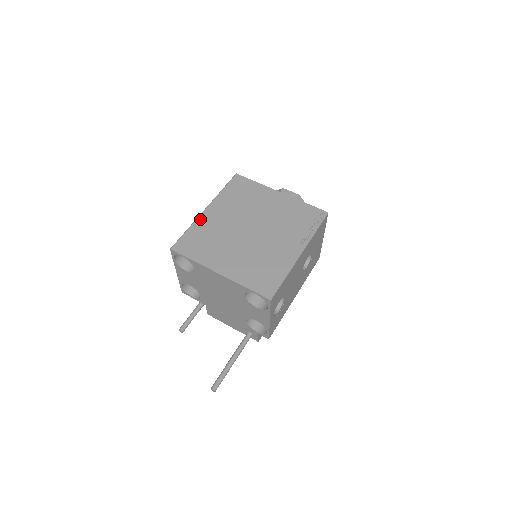
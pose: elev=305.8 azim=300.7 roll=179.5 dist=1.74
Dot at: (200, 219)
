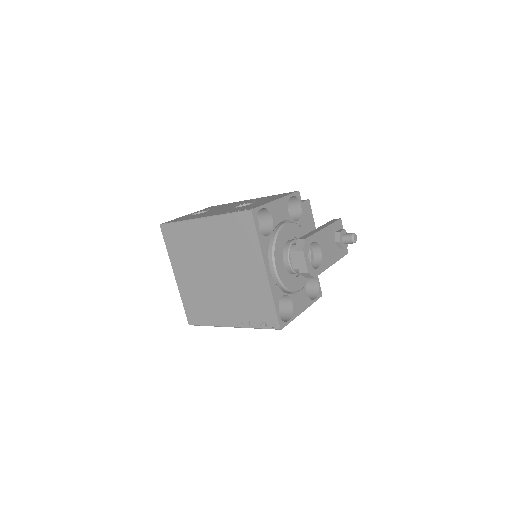
Dot at: (191, 223)
